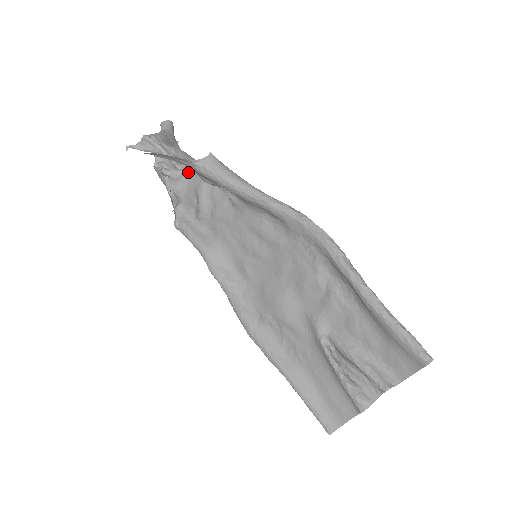
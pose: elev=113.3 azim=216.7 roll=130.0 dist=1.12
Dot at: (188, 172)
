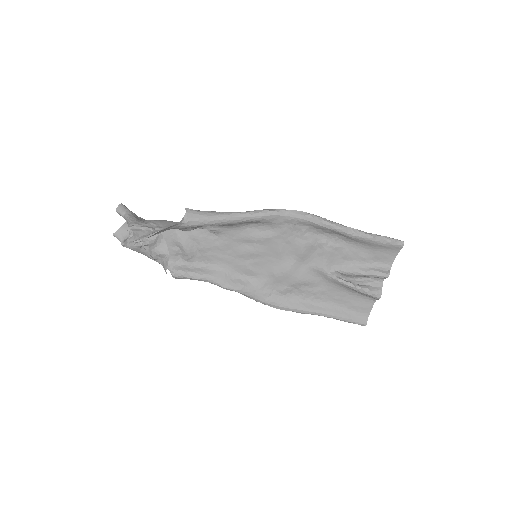
Dot at: occluded
